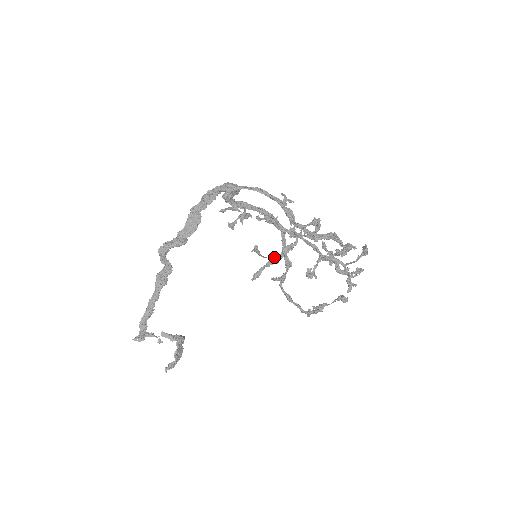
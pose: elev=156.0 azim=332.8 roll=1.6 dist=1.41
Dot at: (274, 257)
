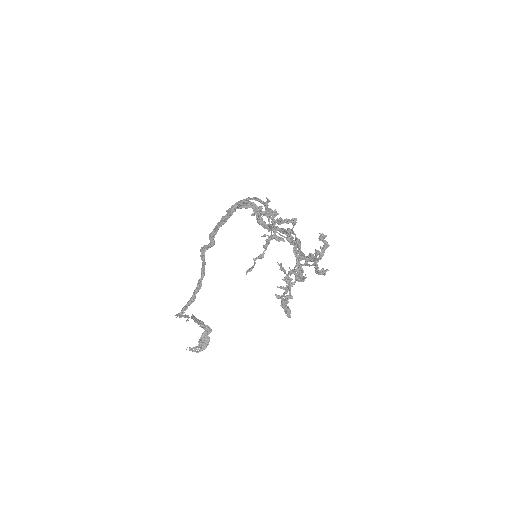
Dot at: (290, 272)
